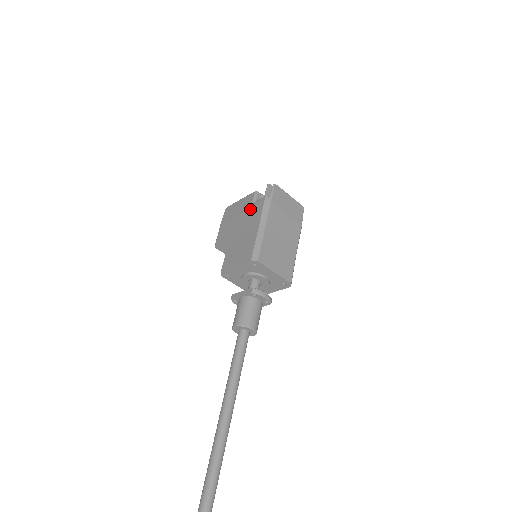
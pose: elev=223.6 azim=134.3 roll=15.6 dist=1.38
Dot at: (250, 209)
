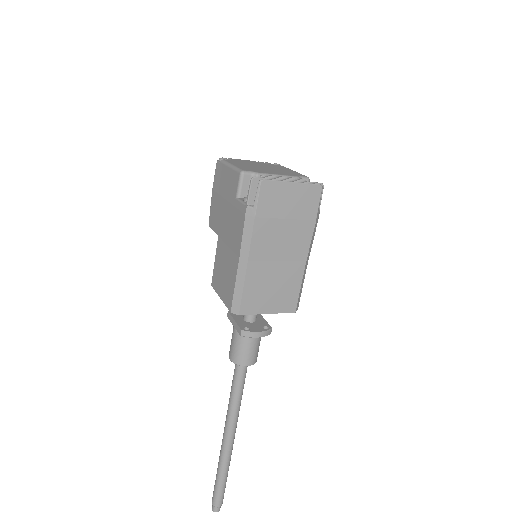
Dot at: (233, 210)
